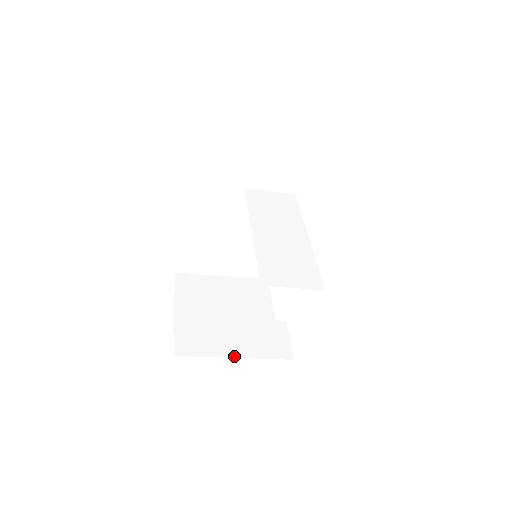
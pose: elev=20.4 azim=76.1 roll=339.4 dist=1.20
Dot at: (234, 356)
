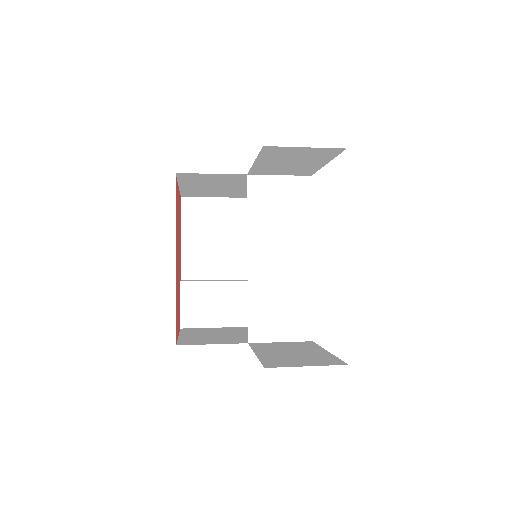
Dot at: (233, 325)
